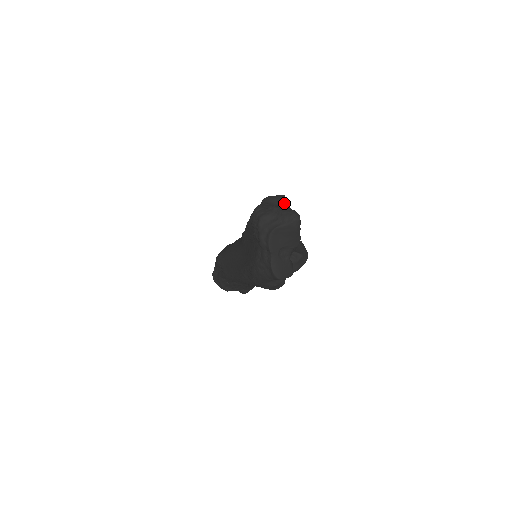
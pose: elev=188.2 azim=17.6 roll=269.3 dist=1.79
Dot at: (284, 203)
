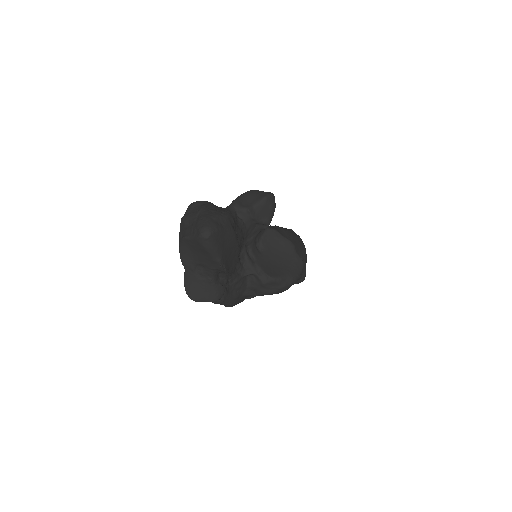
Dot at: (262, 205)
